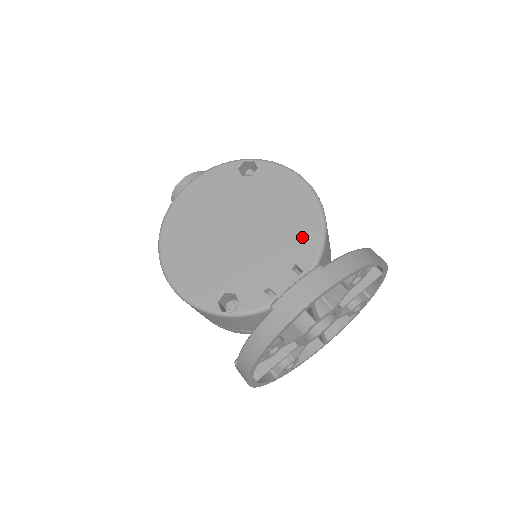
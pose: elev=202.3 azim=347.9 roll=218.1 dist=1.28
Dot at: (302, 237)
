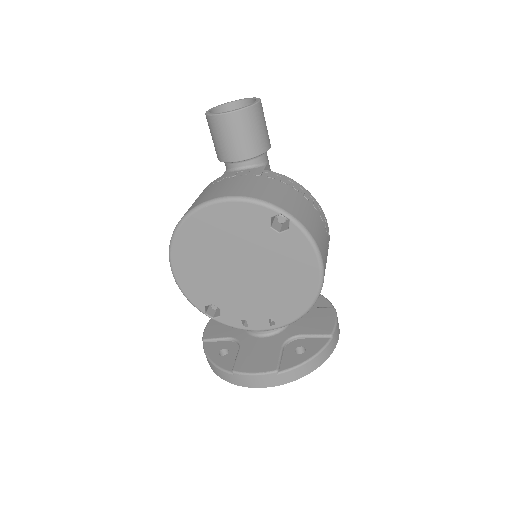
Dot at: (289, 305)
